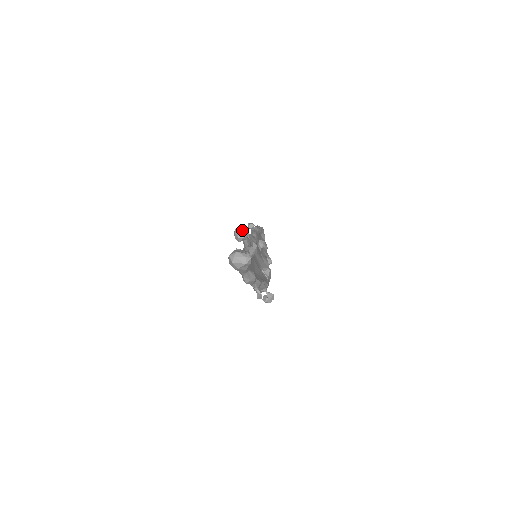
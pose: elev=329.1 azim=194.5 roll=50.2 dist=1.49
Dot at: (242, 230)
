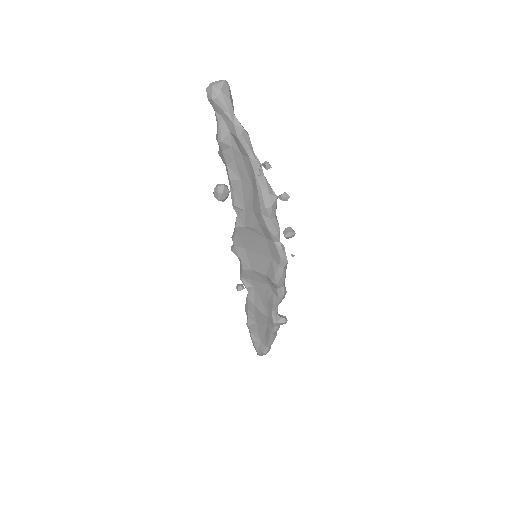
Dot at: (219, 184)
